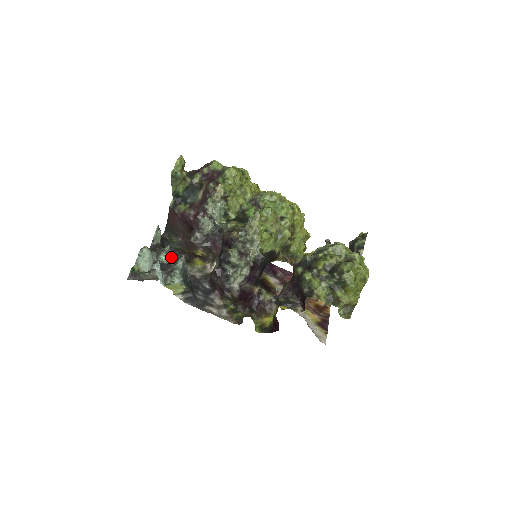
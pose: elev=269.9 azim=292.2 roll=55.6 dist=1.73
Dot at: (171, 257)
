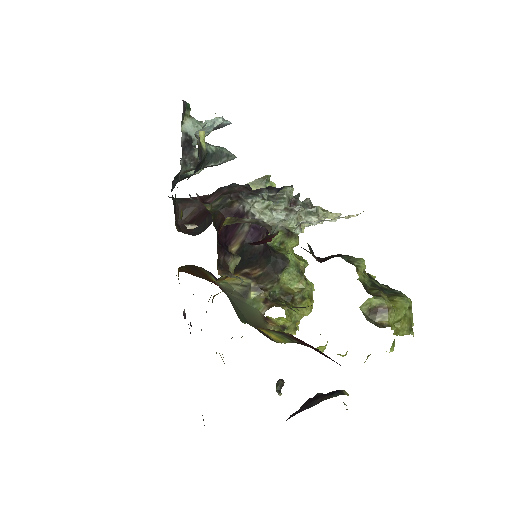
Dot at: occluded
